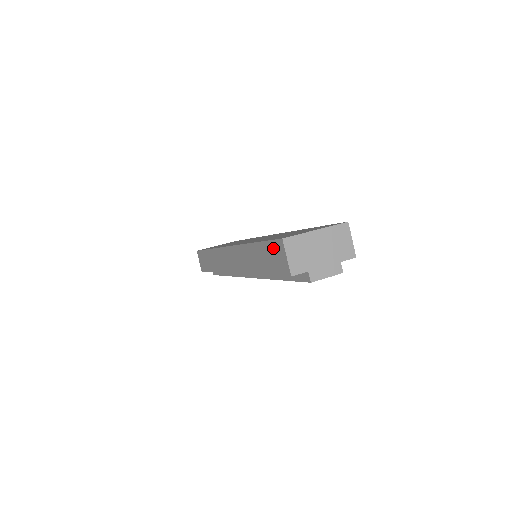
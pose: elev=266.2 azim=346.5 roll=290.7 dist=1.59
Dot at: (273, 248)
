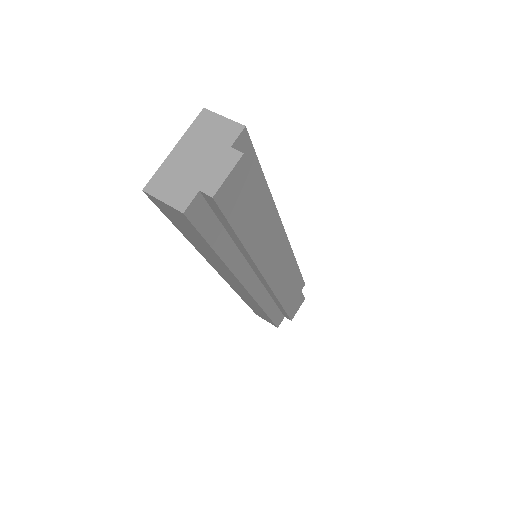
Dot at: (166, 213)
